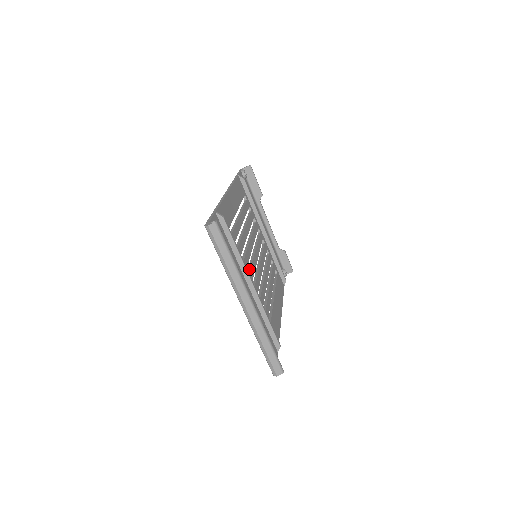
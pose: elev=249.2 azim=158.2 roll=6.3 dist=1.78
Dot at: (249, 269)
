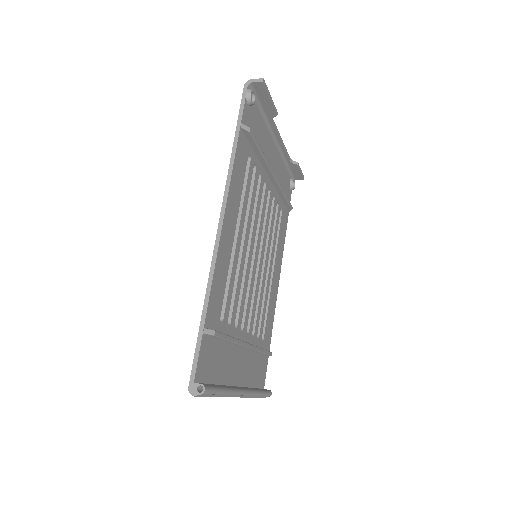
Dot at: (245, 308)
